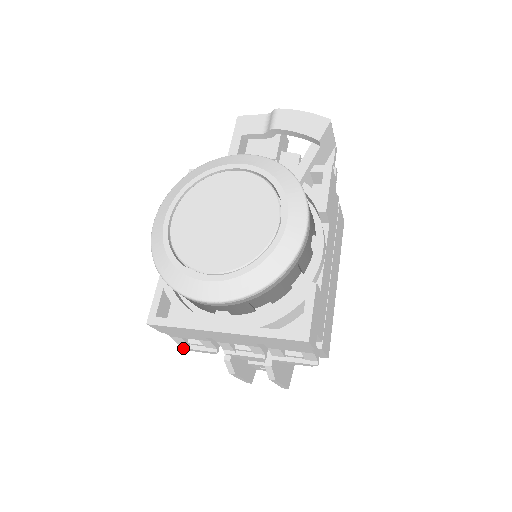
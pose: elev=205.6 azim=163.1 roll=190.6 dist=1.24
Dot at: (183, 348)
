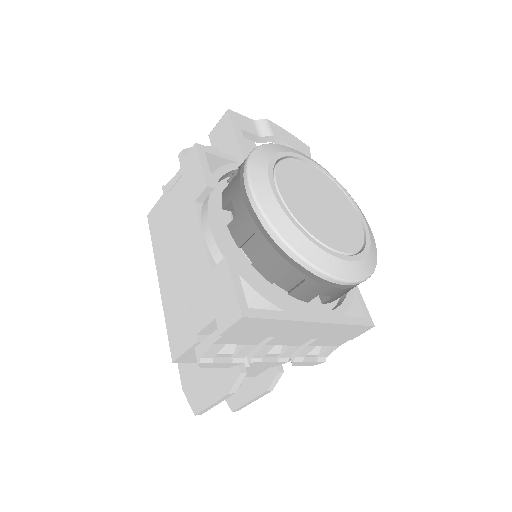
Dot at: (204, 363)
